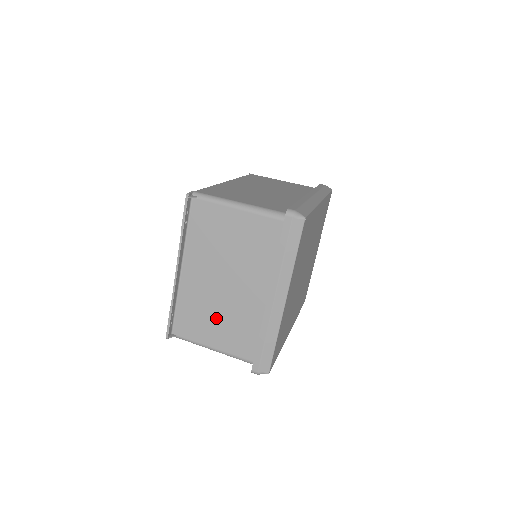
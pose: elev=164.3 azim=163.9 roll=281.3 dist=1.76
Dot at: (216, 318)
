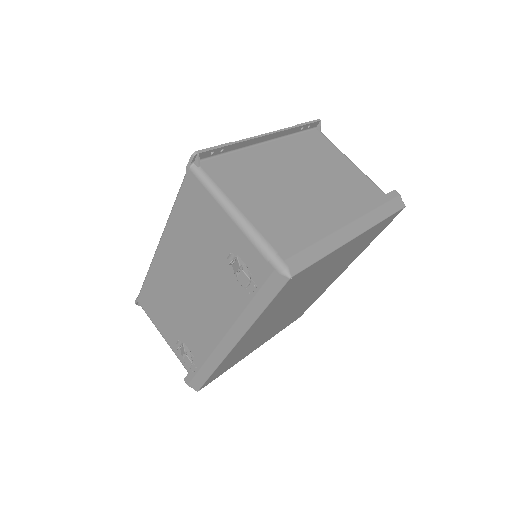
Dot at: (267, 192)
